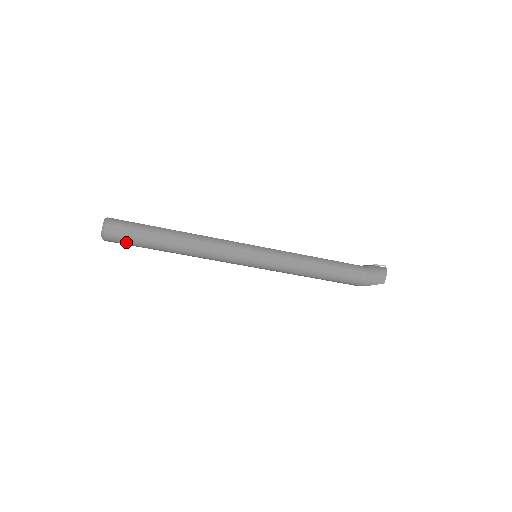
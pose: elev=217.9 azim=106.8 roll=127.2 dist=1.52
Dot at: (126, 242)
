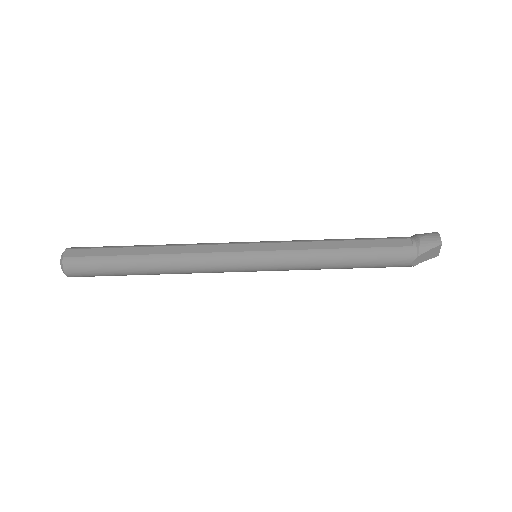
Dot at: (89, 265)
